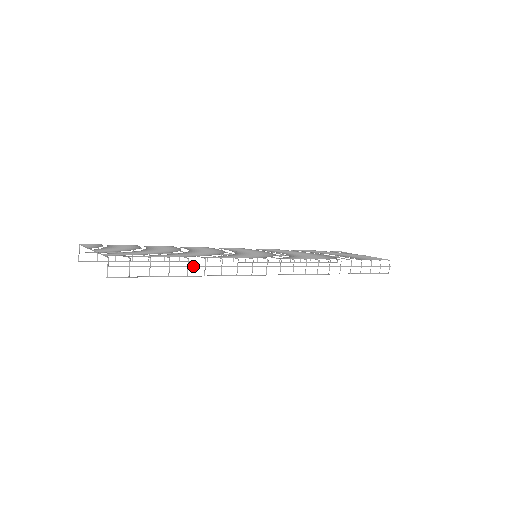
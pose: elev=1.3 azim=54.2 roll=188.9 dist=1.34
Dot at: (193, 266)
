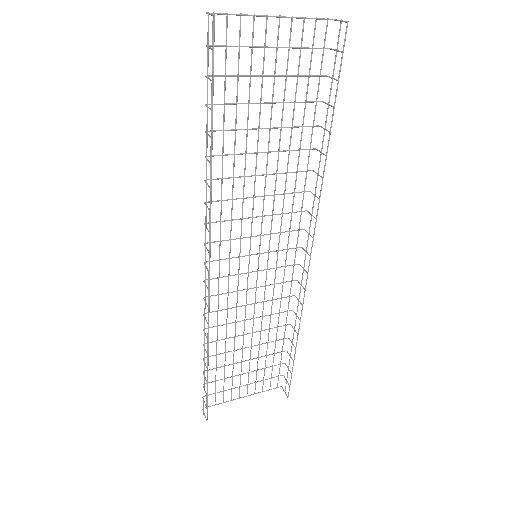
Dot at: (324, 135)
